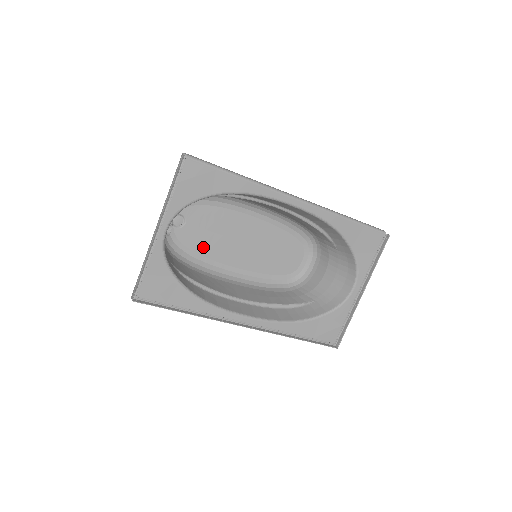
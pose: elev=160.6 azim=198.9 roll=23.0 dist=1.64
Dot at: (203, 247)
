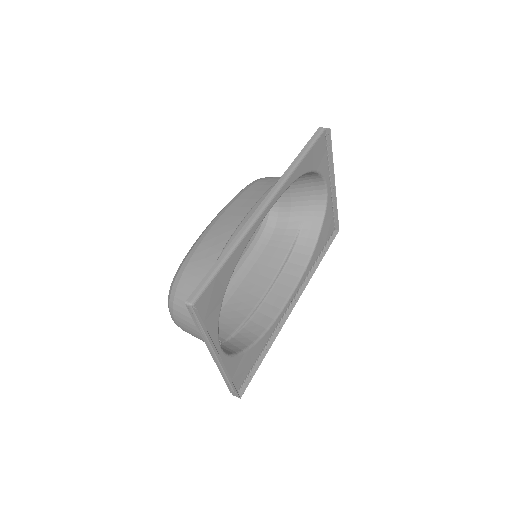
Dot at: occluded
